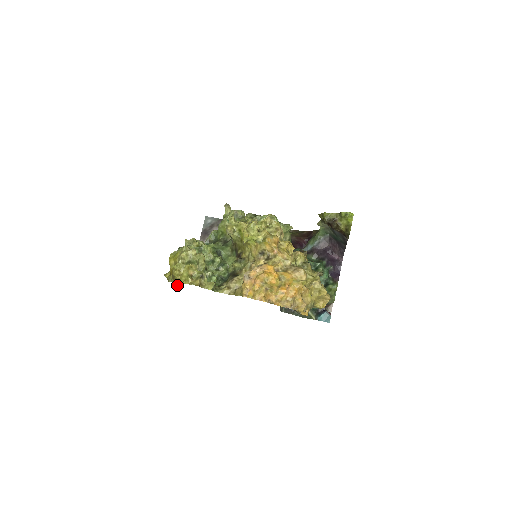
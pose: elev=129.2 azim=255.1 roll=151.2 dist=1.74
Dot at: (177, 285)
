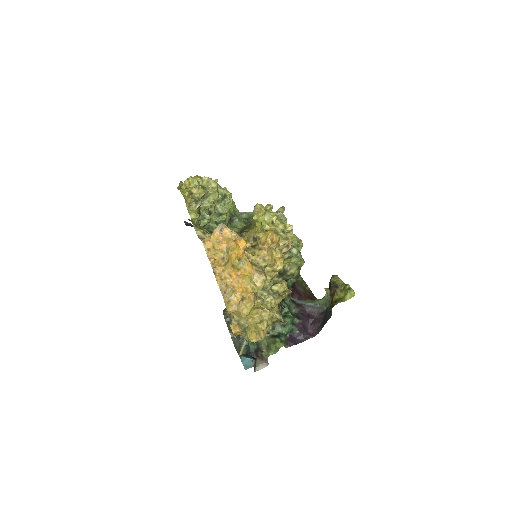
Dot at: (188, 223)
